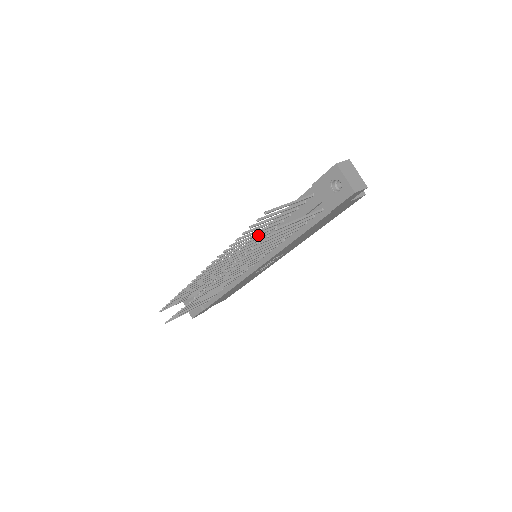
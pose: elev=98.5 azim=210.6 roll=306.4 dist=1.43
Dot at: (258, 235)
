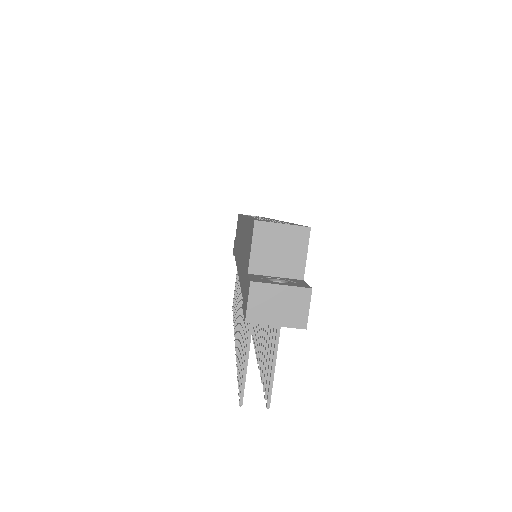
Dot at: occluded
